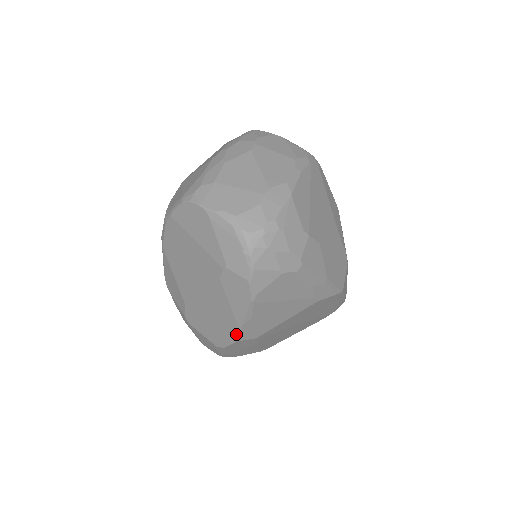
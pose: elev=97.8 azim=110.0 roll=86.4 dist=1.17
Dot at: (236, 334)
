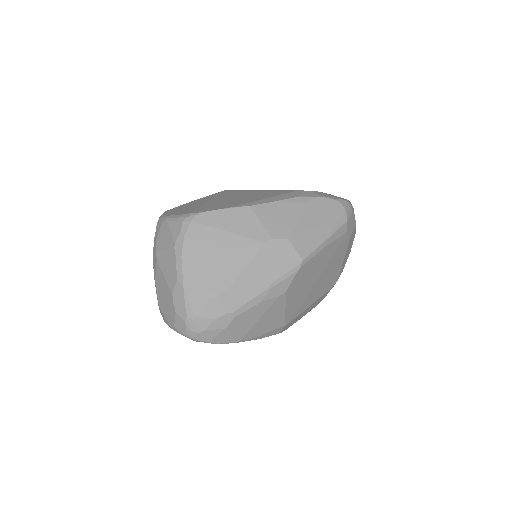
Dot at: occluded
